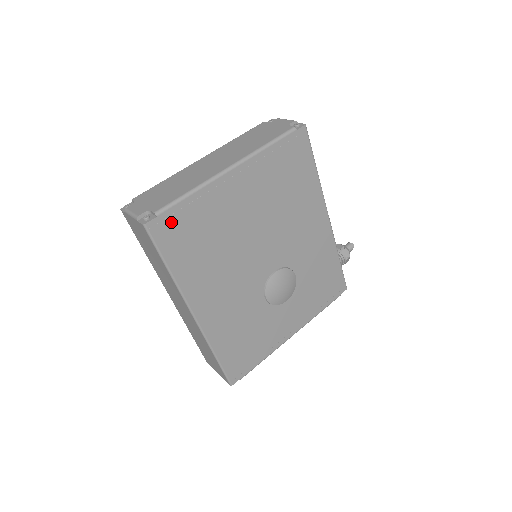
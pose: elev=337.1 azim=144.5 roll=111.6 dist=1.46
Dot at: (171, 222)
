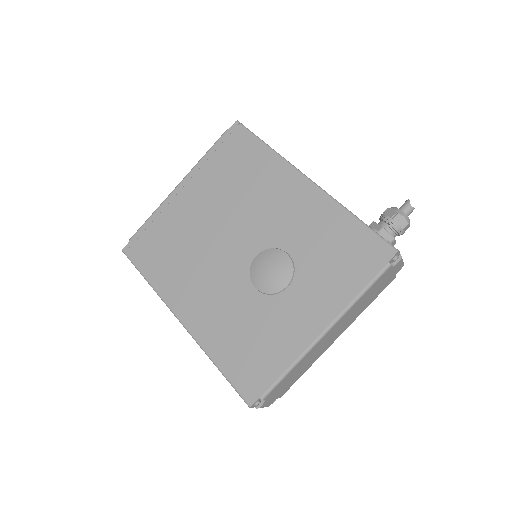
Dot at: (140, 242)
